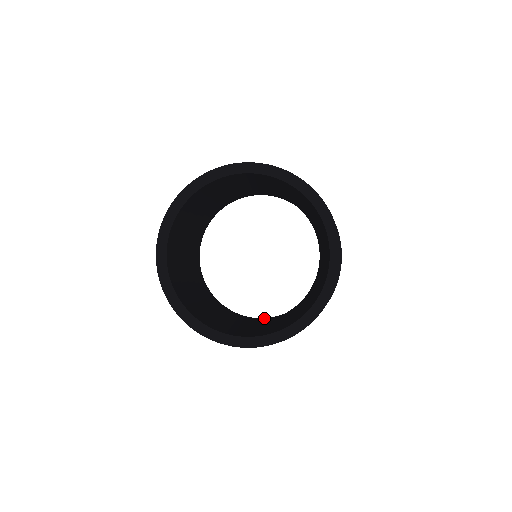
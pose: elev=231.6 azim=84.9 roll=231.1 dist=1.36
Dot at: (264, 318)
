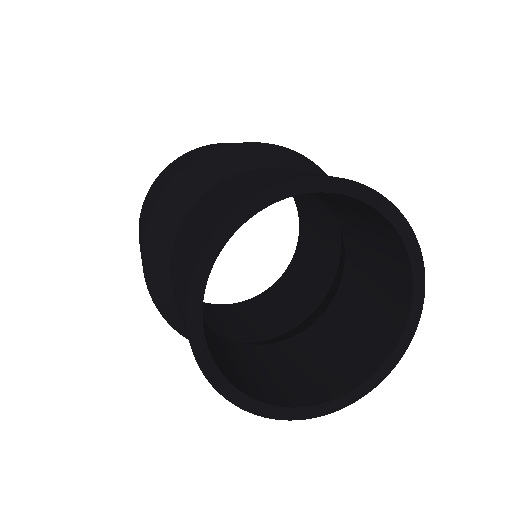
Dot at: (289, 267)
